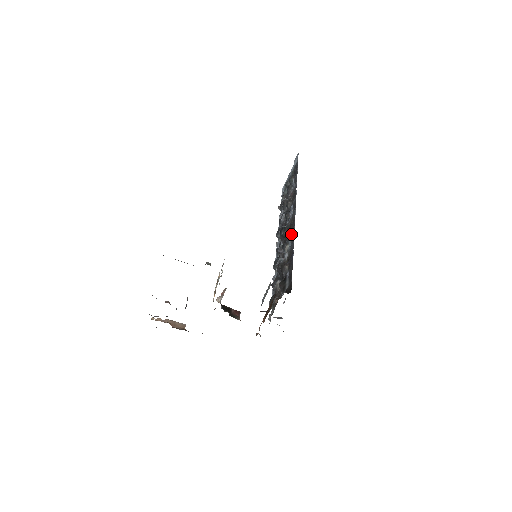
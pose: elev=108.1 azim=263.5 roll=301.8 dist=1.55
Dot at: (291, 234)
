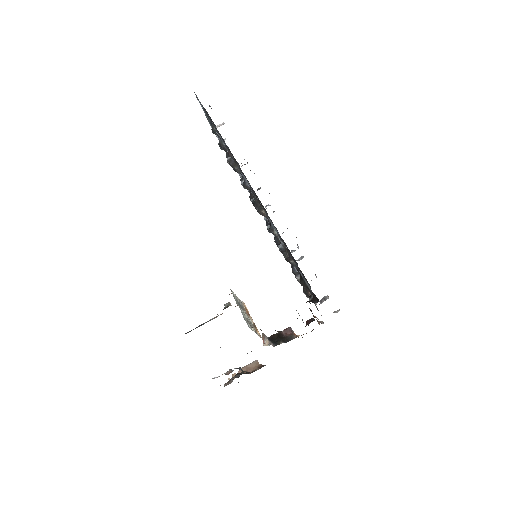
Dot at: occluded
